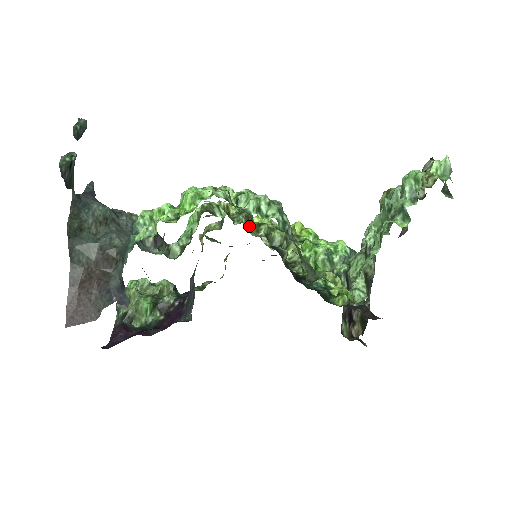
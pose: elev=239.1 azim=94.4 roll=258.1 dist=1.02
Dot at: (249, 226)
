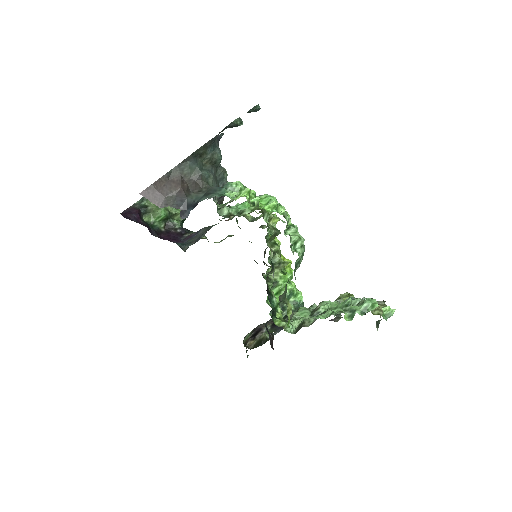
Dot at: (271, 239)
